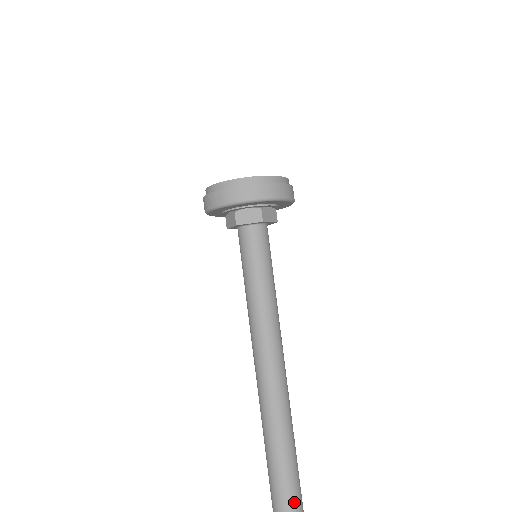
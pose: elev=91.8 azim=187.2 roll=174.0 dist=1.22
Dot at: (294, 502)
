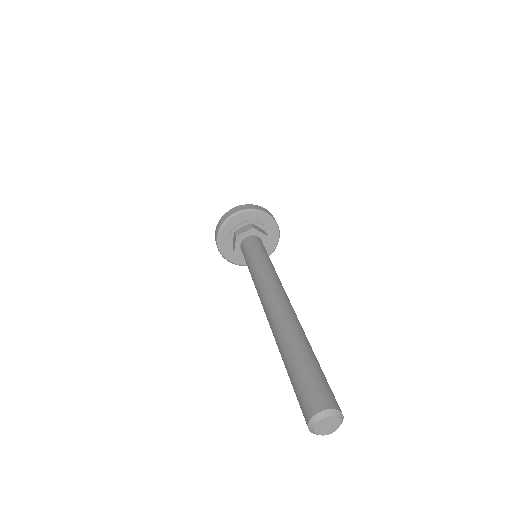
Dot at: occluded
